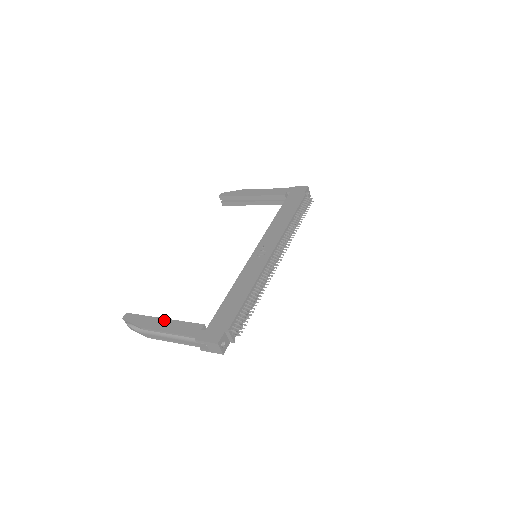
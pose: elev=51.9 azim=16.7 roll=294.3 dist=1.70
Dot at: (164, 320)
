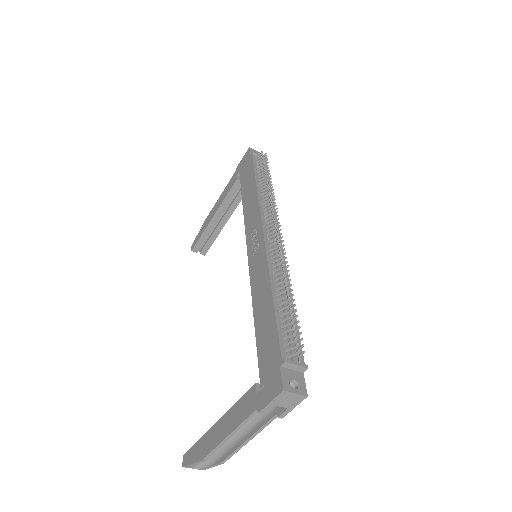
Dot at: (217, 424)
